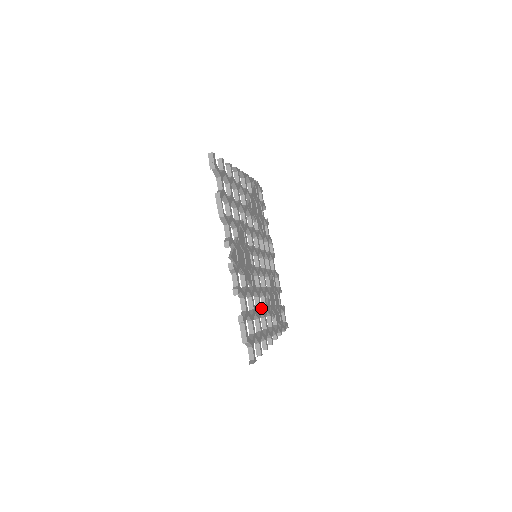
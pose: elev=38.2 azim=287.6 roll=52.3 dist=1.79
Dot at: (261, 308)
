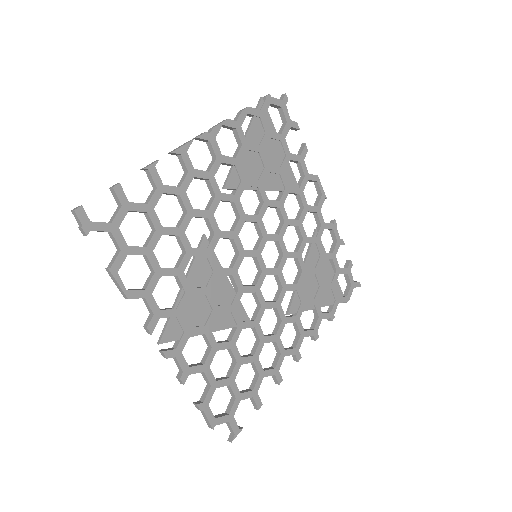
Dot at: (264, 337)
